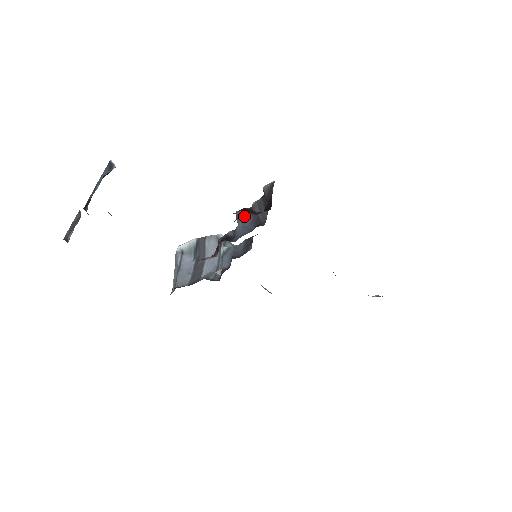
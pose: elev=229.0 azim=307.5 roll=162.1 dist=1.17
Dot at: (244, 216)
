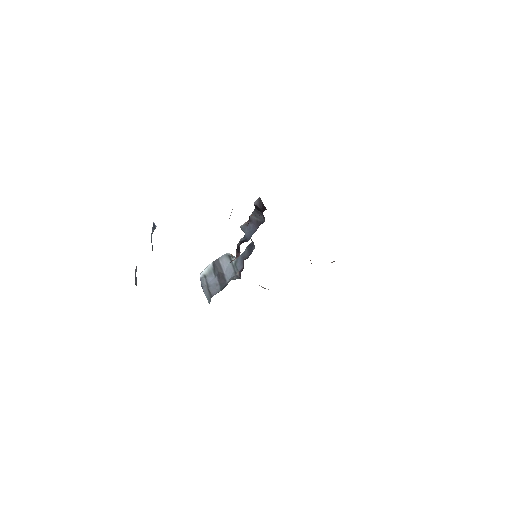
Dot at: (247, 226)
